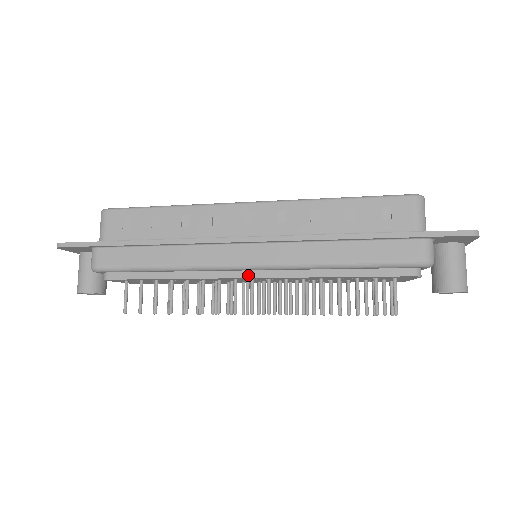
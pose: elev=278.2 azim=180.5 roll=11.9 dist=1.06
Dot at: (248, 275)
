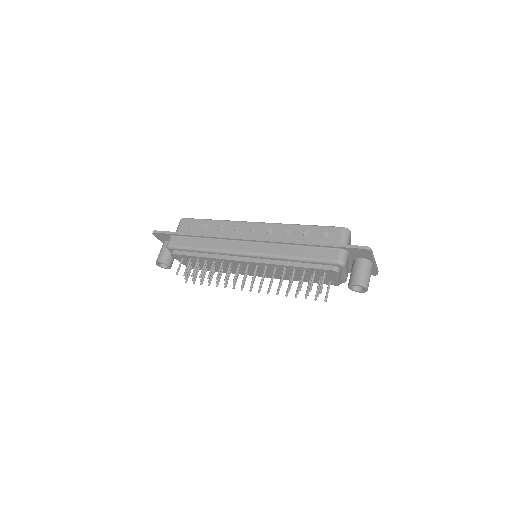
Dot at: (245, 260)
